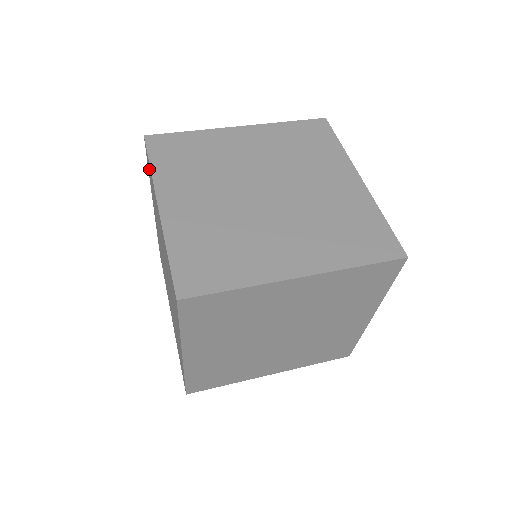
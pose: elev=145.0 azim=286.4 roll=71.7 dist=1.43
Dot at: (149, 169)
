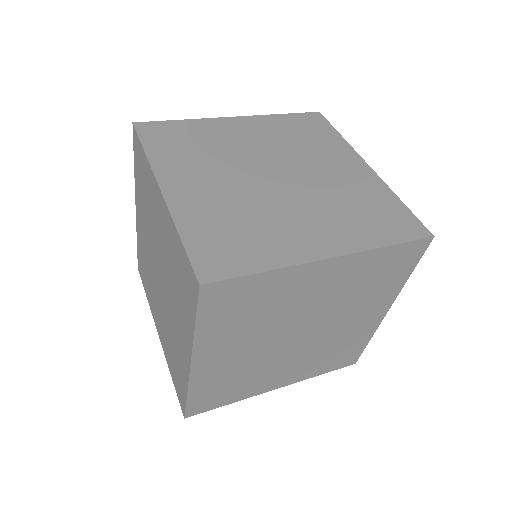
Dot at: (140, 158)
